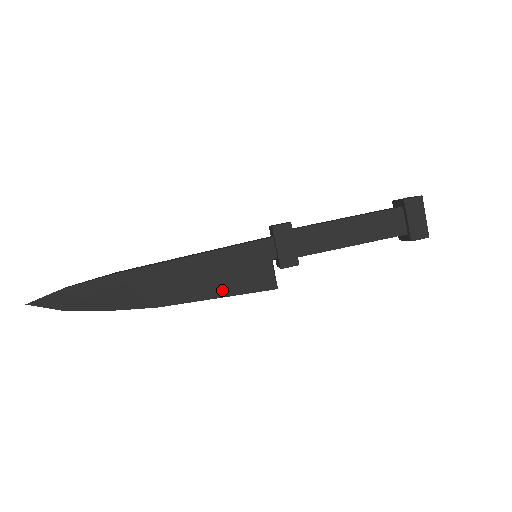
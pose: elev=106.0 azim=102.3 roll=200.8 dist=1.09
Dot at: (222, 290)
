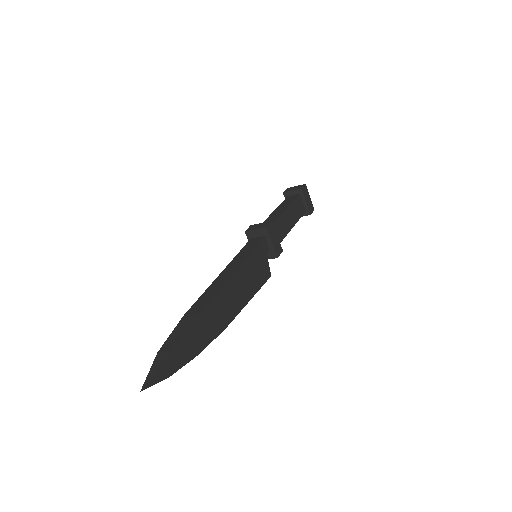
Dot at: (251, 292)
